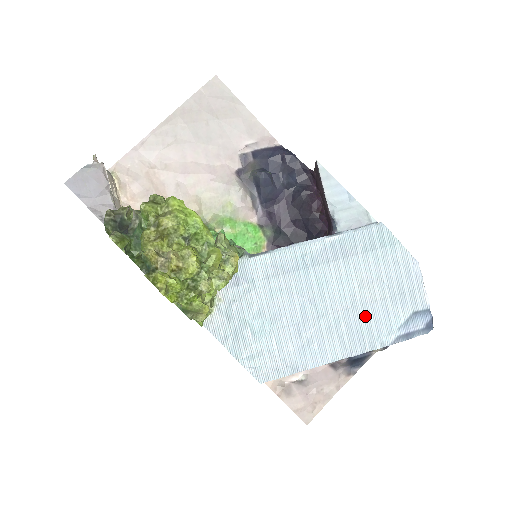
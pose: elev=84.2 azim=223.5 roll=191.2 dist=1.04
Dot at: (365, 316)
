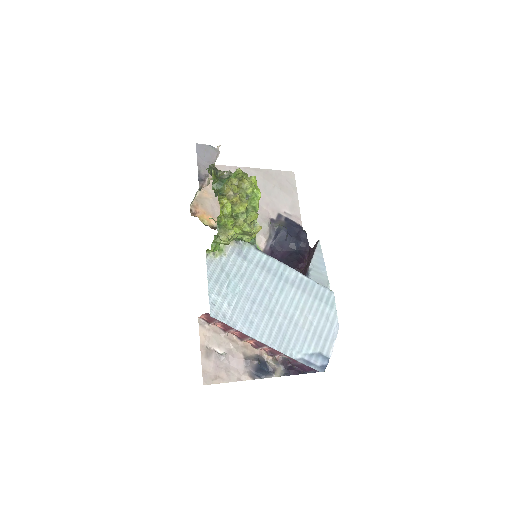
Dot at: (292, 331)
